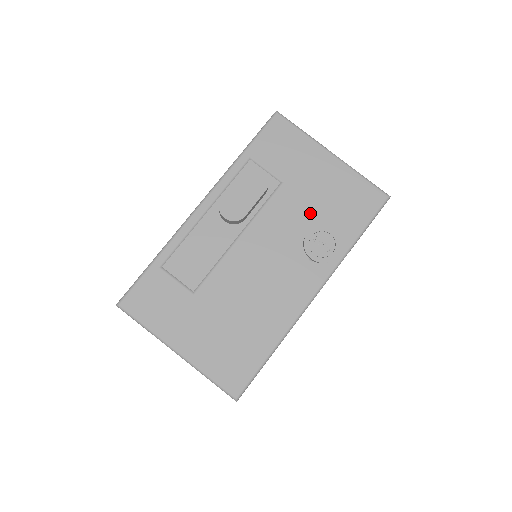
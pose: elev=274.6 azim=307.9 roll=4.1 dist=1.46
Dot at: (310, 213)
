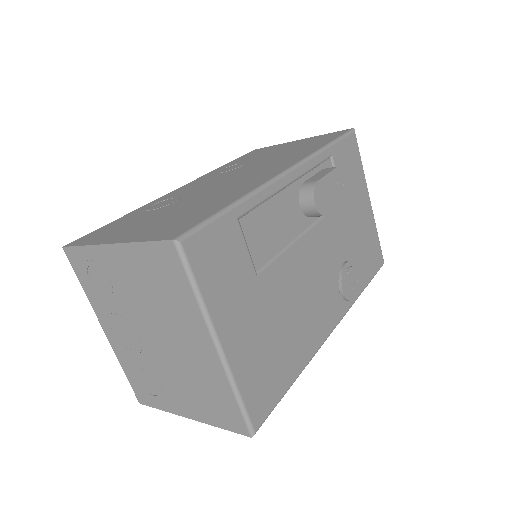
Dot at: (349, 244)
